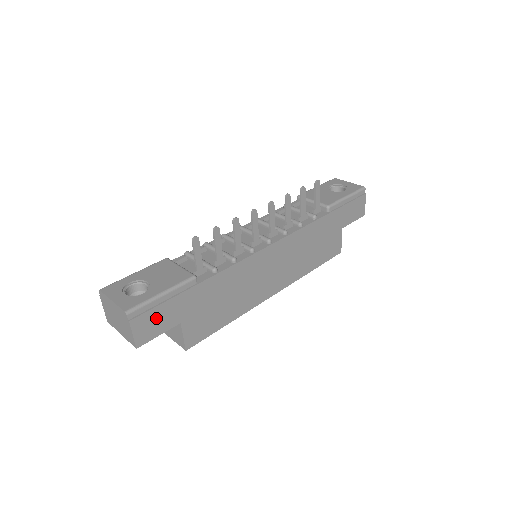
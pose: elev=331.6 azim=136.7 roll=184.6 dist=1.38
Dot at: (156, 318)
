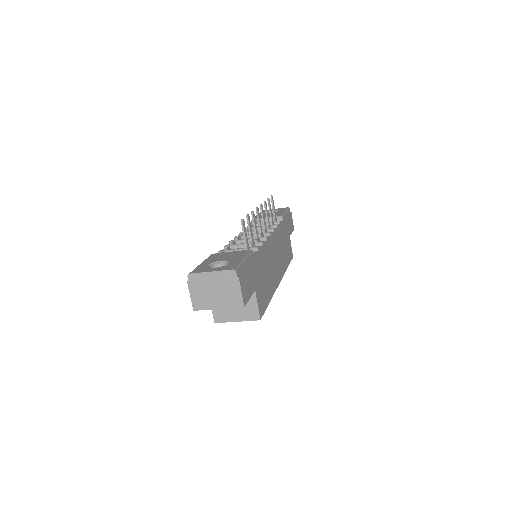
Dot at: (247, 280)
